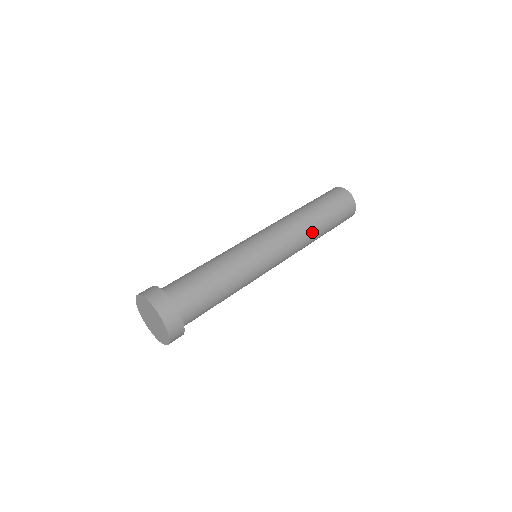
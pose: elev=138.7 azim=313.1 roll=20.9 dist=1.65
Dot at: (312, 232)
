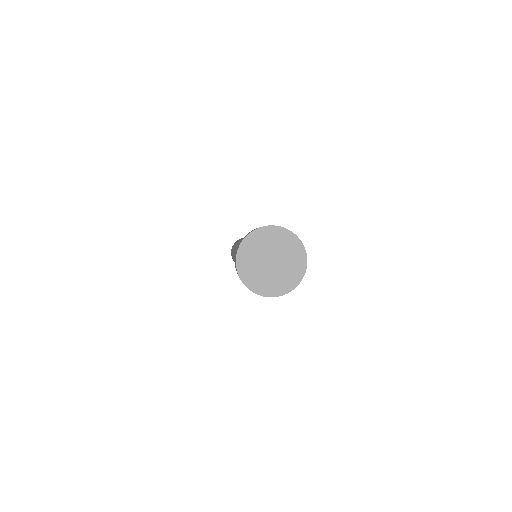
Dot at: occluded
